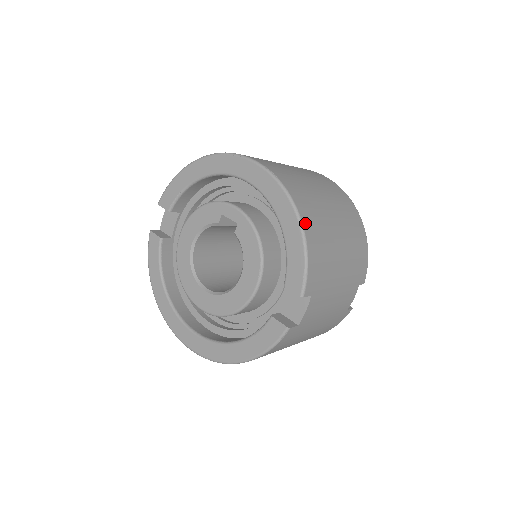
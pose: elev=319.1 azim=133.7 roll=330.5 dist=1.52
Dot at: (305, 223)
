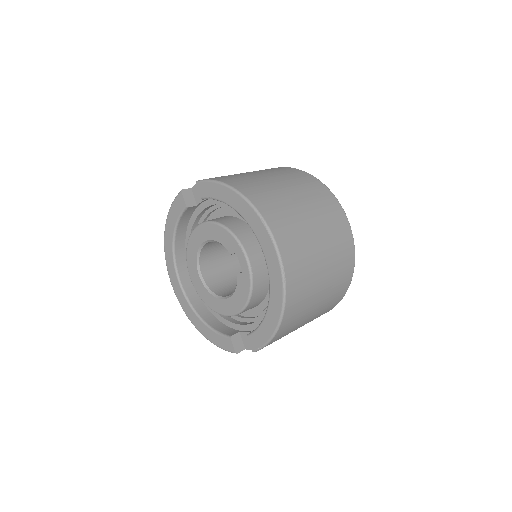
Dot at: (284, 322)
